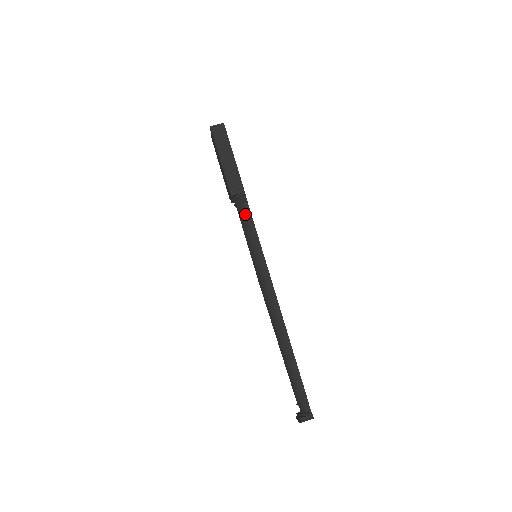
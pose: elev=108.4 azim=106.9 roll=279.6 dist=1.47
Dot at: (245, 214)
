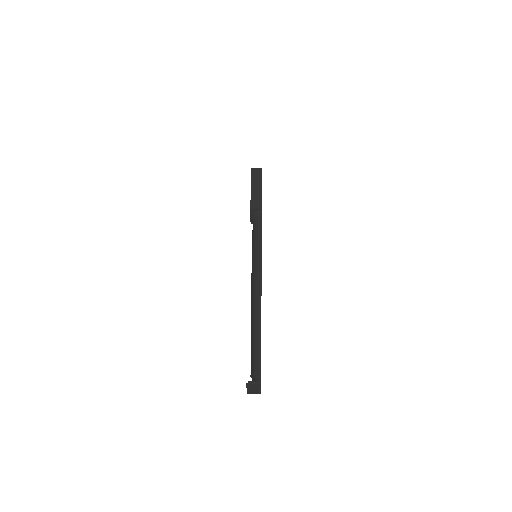
Dot at: (257, 224)
